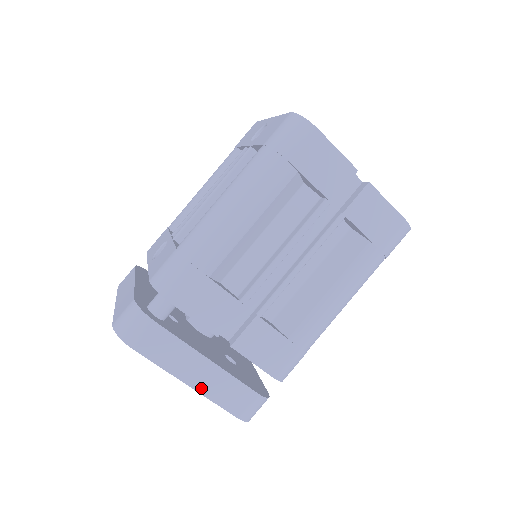
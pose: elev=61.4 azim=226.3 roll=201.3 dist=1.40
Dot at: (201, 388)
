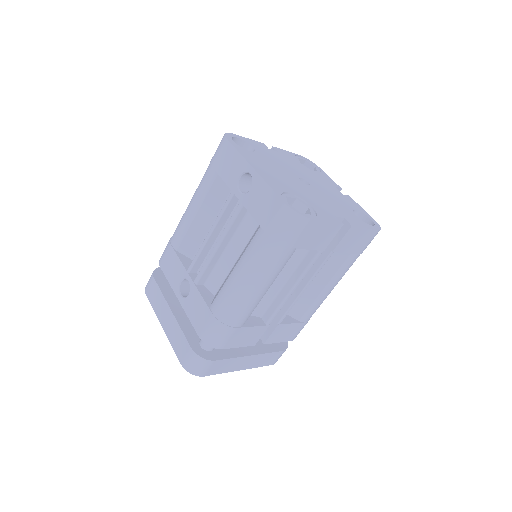
Dot at: (248, 367)
